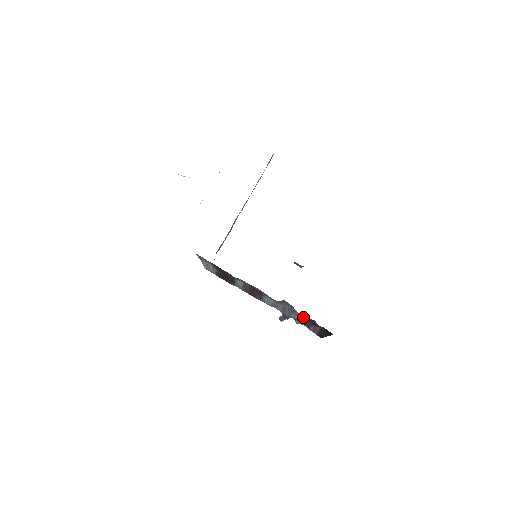
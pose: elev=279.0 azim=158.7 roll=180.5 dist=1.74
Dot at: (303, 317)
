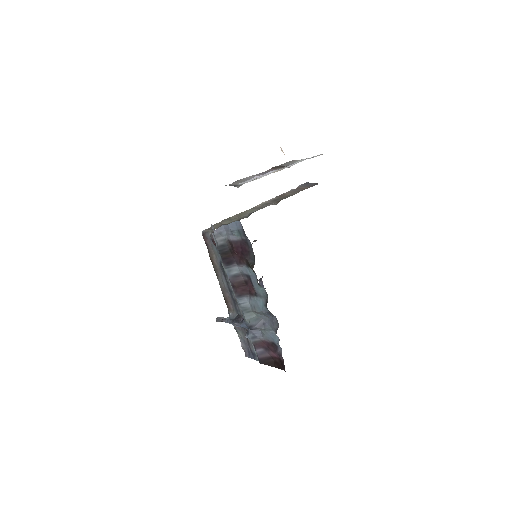
Dot at: (268, 338)
